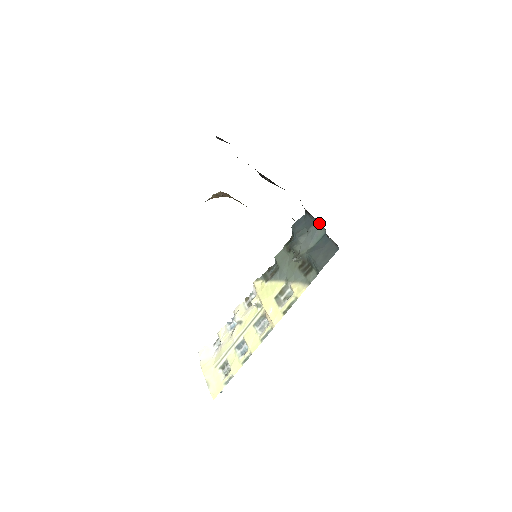
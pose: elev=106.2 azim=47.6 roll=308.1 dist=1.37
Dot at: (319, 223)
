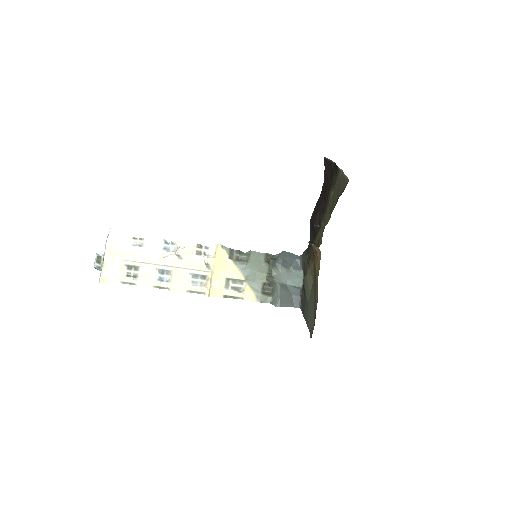
Dot at: (302, 275)
